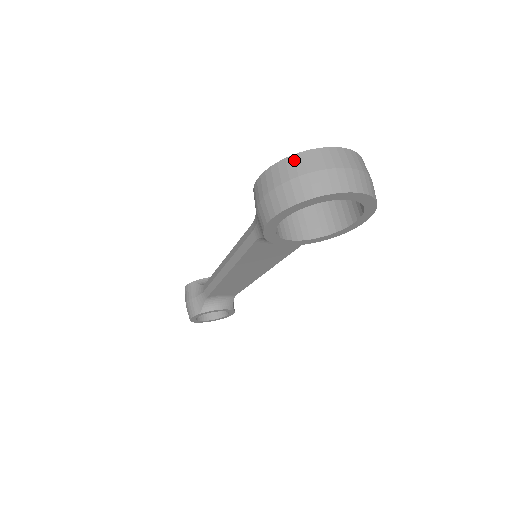
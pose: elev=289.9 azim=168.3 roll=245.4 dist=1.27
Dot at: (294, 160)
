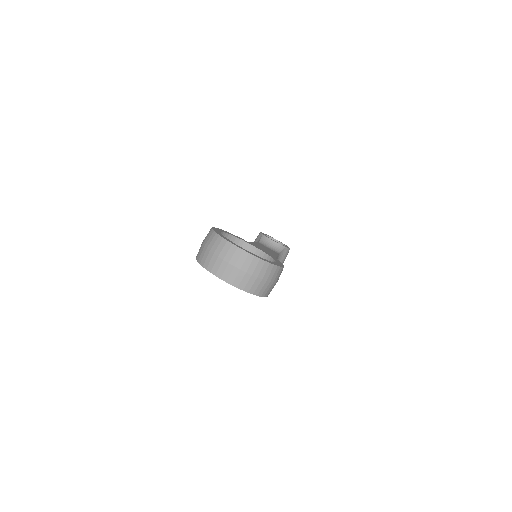
Dot at: (214, 237)
